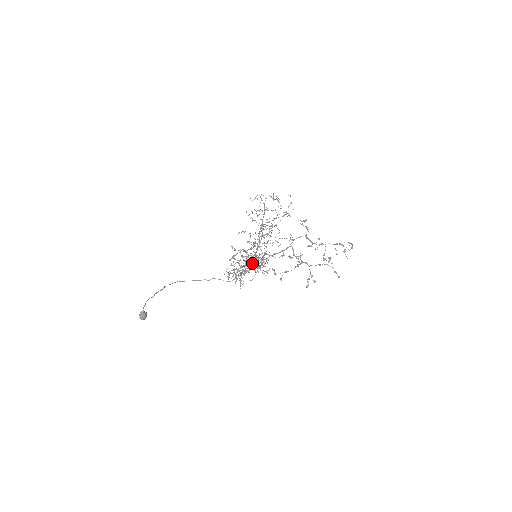
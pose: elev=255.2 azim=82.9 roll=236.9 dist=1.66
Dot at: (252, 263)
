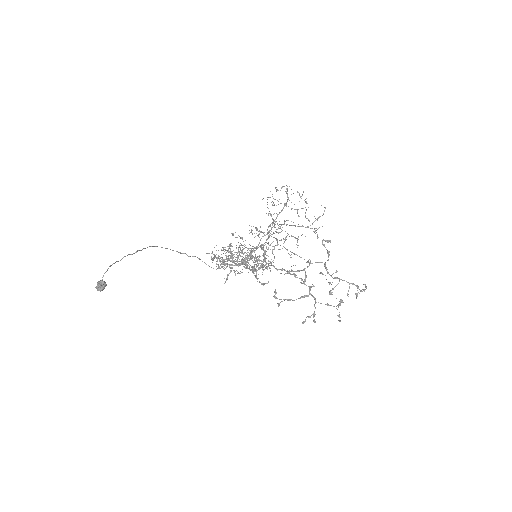
Dot at: (251, 269)
